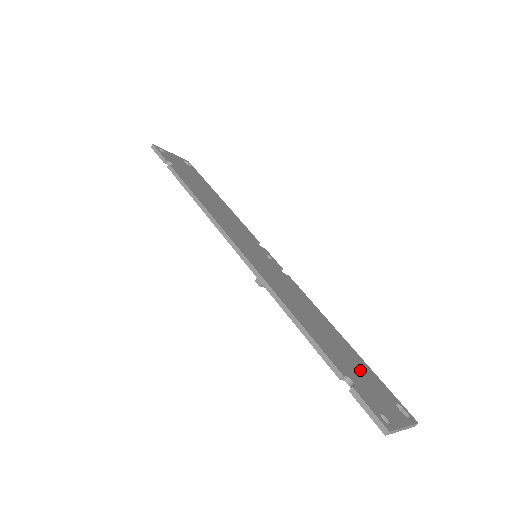
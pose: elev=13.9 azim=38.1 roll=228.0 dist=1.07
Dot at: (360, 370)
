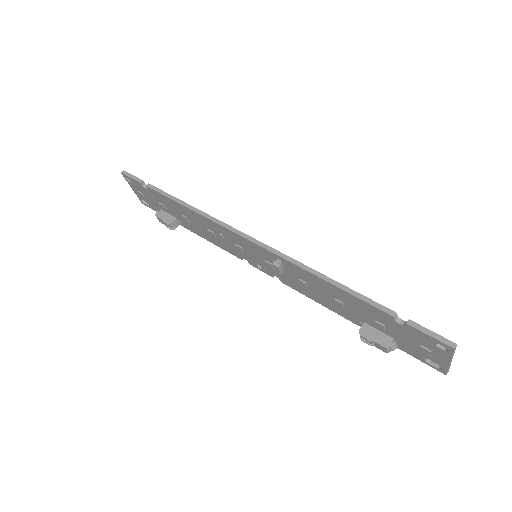
Dot at: occluded
